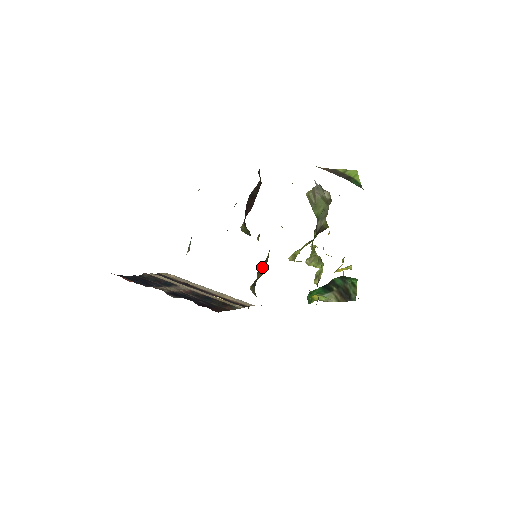
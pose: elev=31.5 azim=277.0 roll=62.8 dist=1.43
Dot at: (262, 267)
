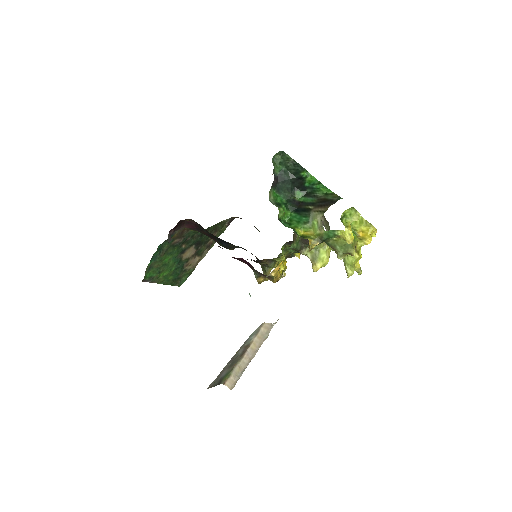
Dot at: occluded
